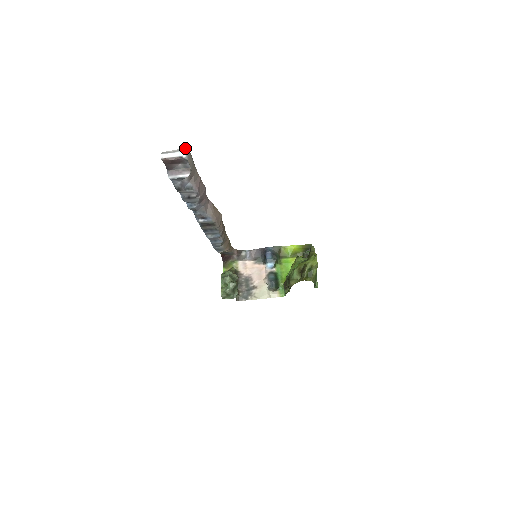
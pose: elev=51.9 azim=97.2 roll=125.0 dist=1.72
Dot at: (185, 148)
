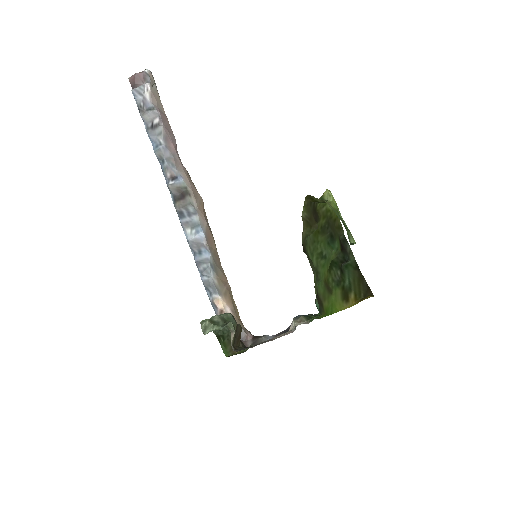
Dot at: (149, 72)
